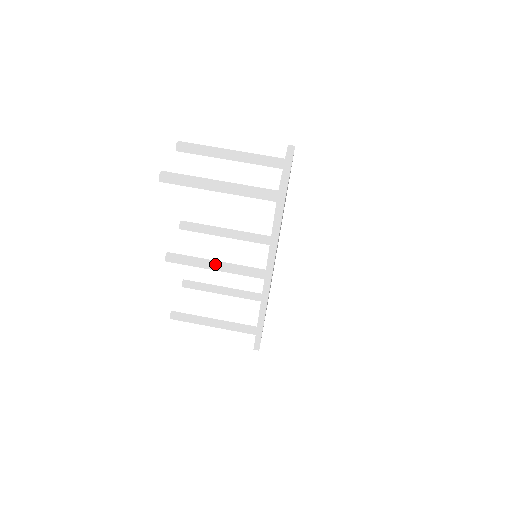
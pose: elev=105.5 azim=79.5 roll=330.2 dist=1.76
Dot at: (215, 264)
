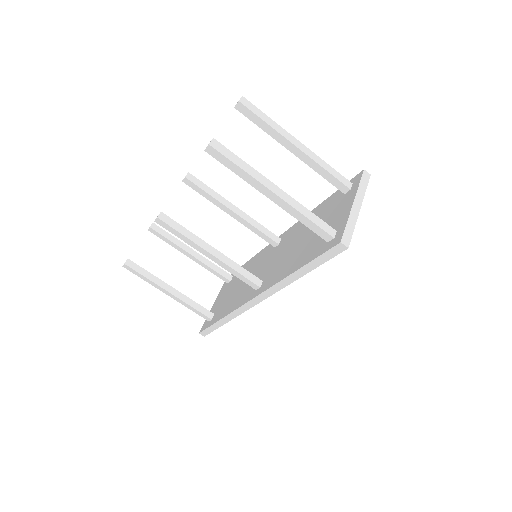
Dot at: (211, 251)
